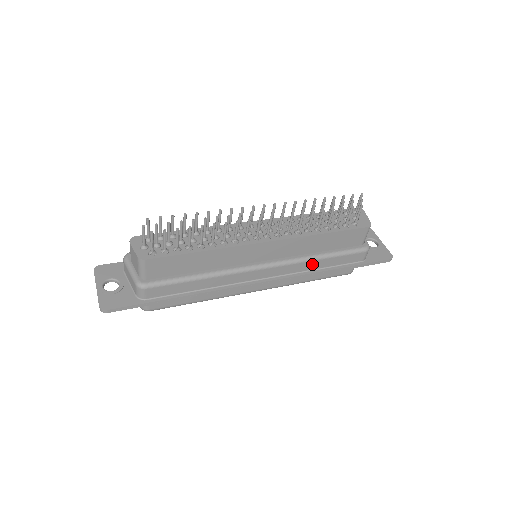
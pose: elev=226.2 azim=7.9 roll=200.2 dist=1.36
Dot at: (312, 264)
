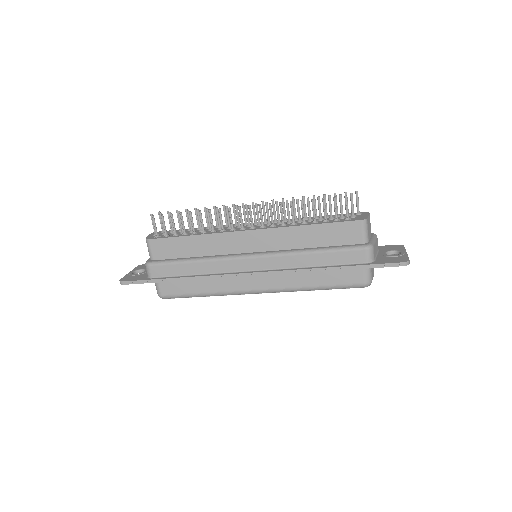
Dot at: (302, 259)
